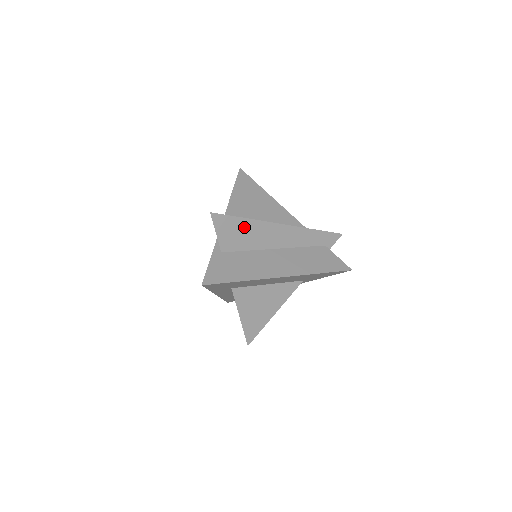
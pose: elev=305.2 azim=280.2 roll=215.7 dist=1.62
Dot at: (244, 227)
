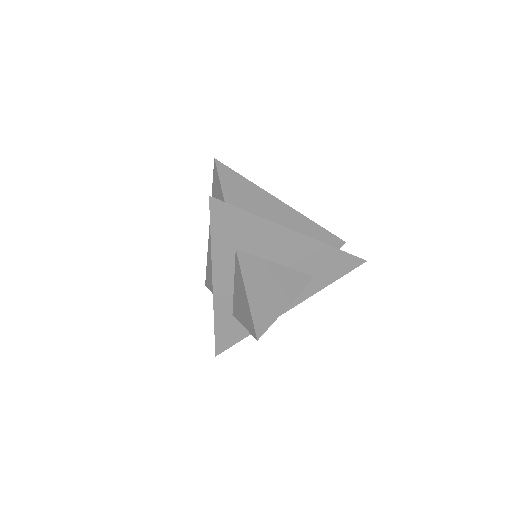
Dot at: (248, 188)
